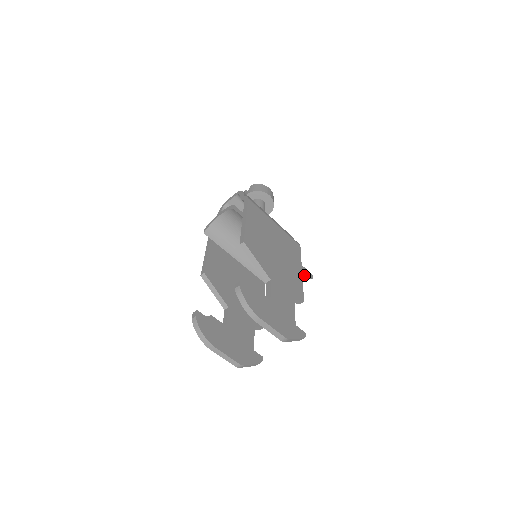
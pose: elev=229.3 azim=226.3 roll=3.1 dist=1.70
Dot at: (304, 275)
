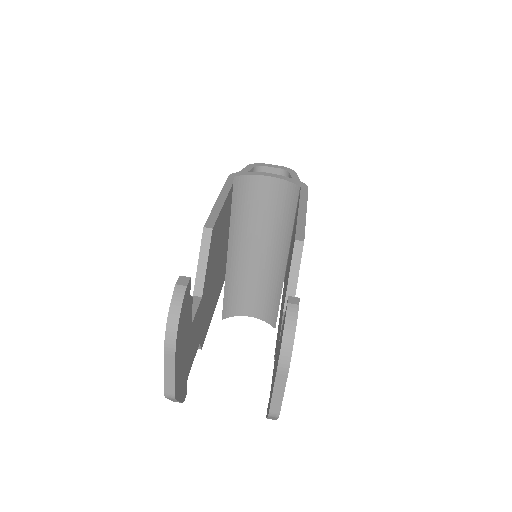
Dot at: (269, 316)
